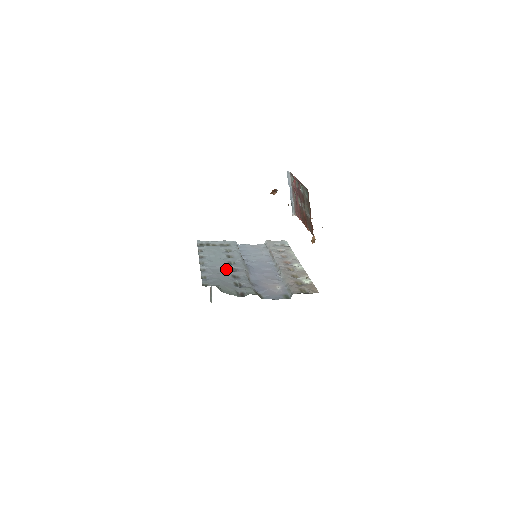
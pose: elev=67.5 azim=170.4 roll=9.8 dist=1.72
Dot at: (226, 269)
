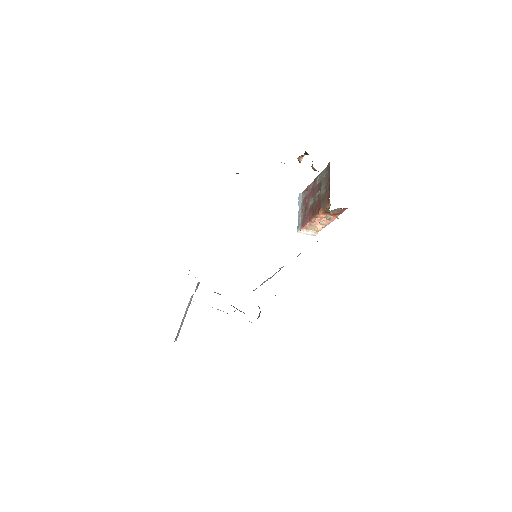
Dot at: occluded
